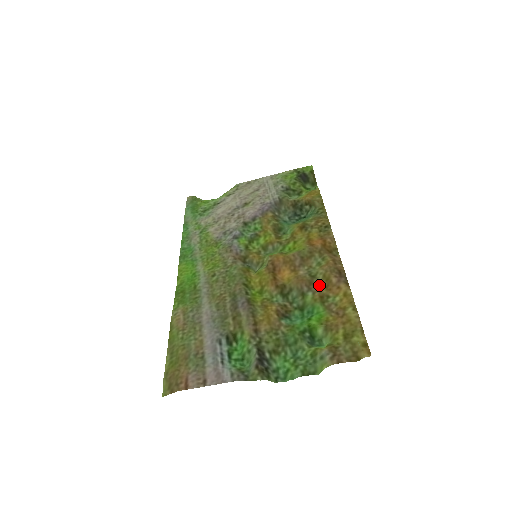
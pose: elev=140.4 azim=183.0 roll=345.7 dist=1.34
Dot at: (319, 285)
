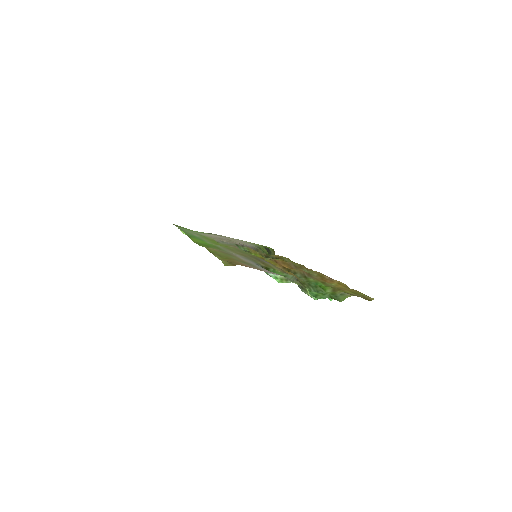
Dot at: (316, 277)
